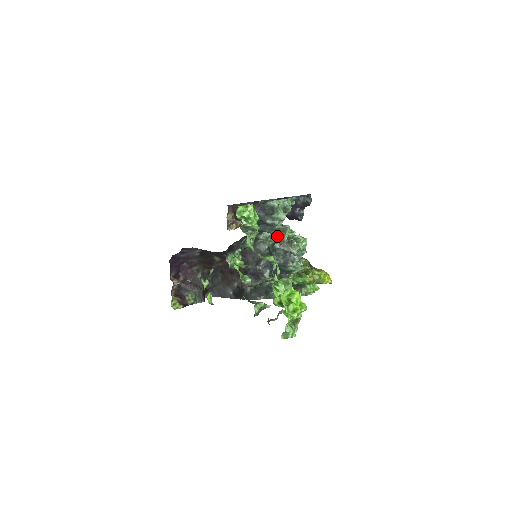
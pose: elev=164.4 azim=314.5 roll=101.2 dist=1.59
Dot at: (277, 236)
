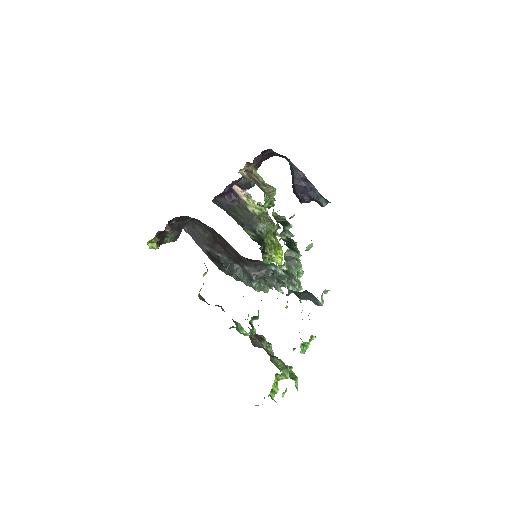
Dot at: (288, 265)
